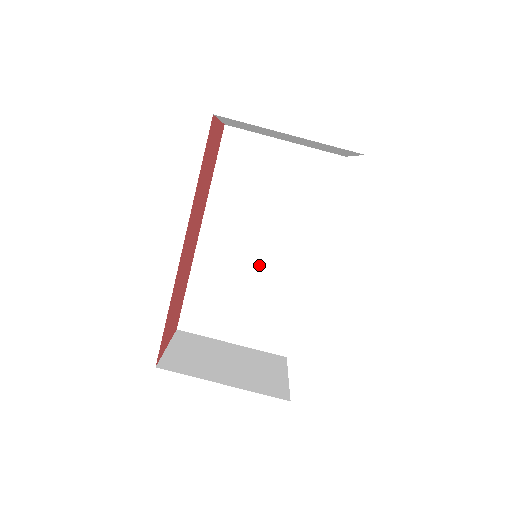
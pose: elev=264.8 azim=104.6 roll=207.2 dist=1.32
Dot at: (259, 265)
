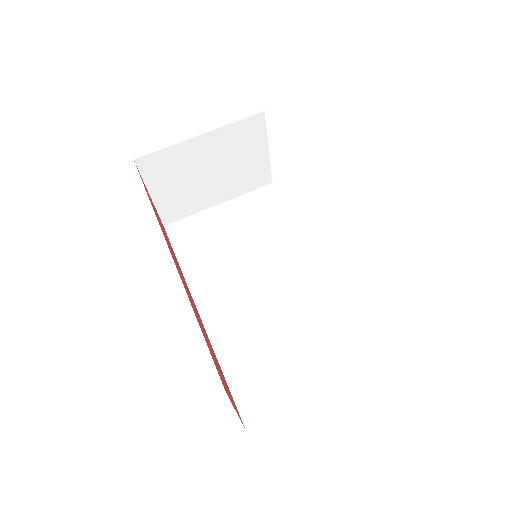
Dot at: (276, 298)
